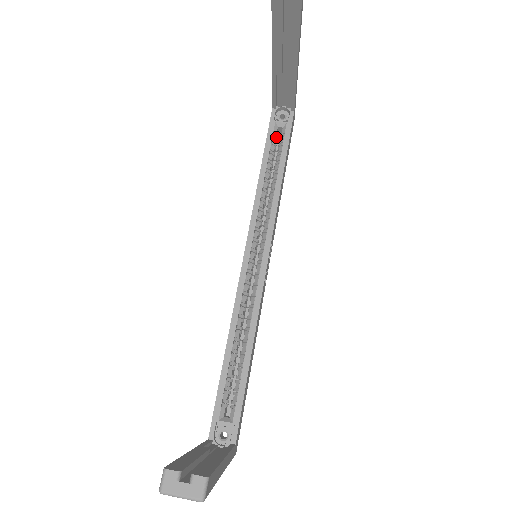
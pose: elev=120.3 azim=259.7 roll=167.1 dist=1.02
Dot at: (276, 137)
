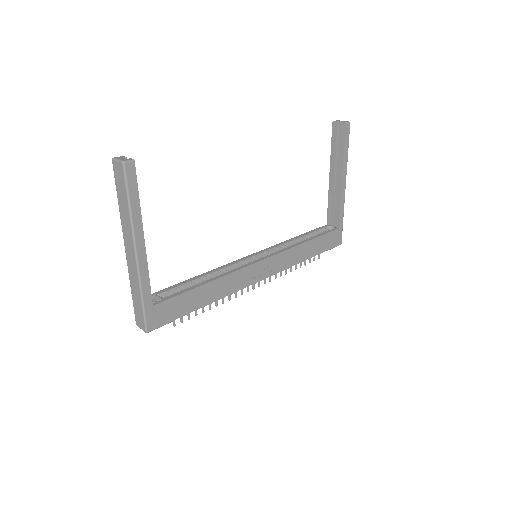
Dot at: occluded
